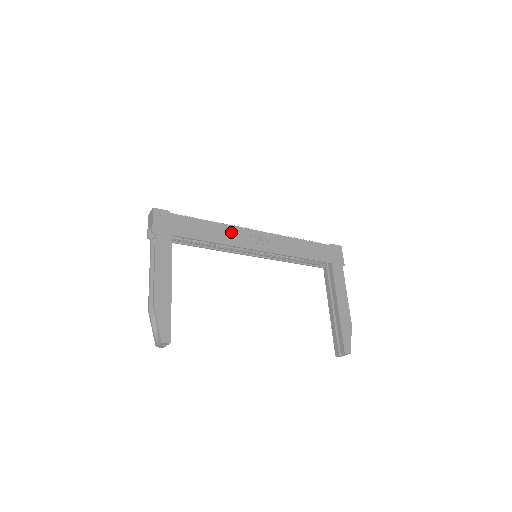
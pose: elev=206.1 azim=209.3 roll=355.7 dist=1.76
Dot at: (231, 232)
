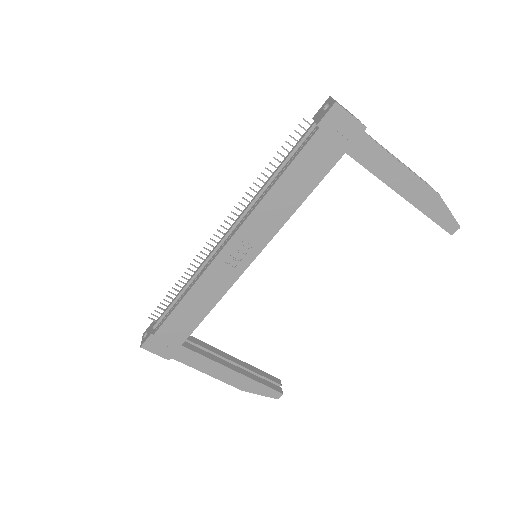
Dot at: (209, 282)
